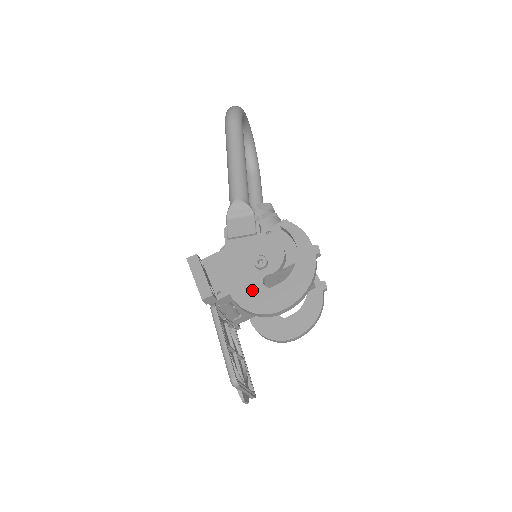
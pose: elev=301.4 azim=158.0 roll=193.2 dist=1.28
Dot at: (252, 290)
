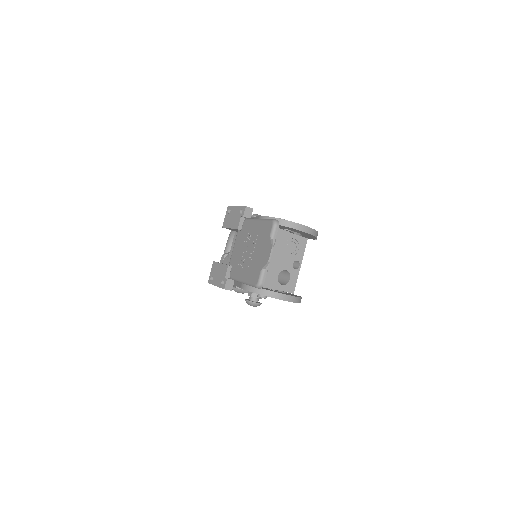
Dot at: occluded
